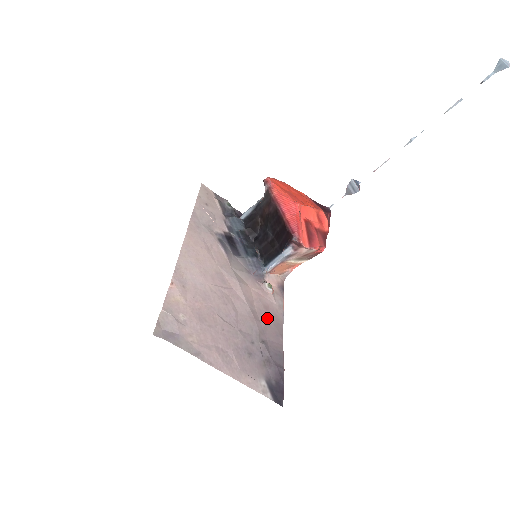
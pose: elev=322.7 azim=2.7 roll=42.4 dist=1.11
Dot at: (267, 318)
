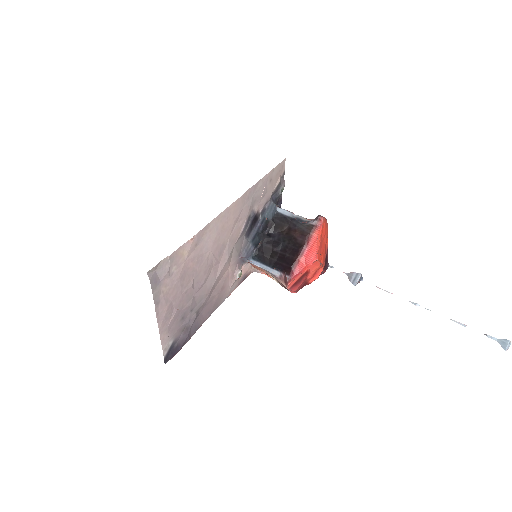
Dot at: (216, 296)
